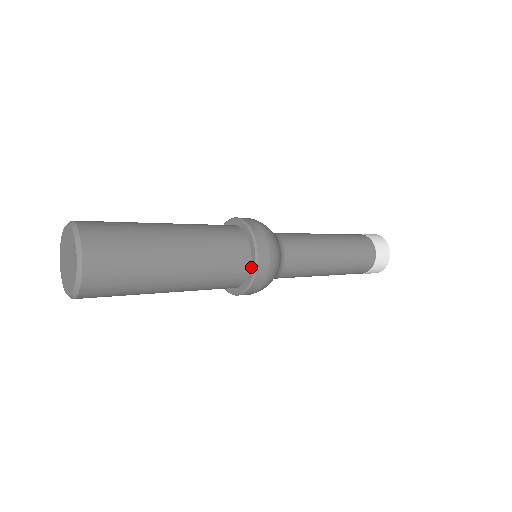
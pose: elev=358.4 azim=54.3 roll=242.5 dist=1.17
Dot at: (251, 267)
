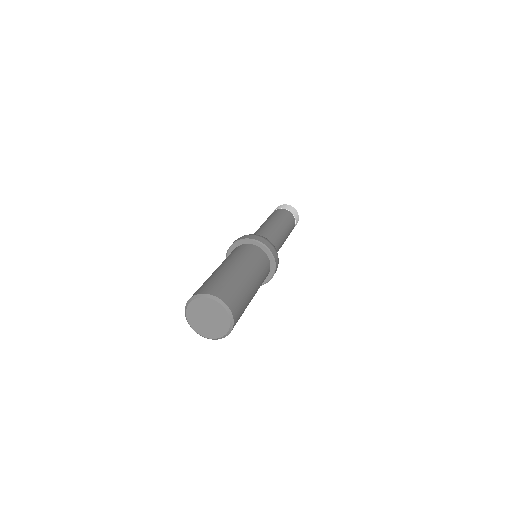
Dot at: (270, 272)
